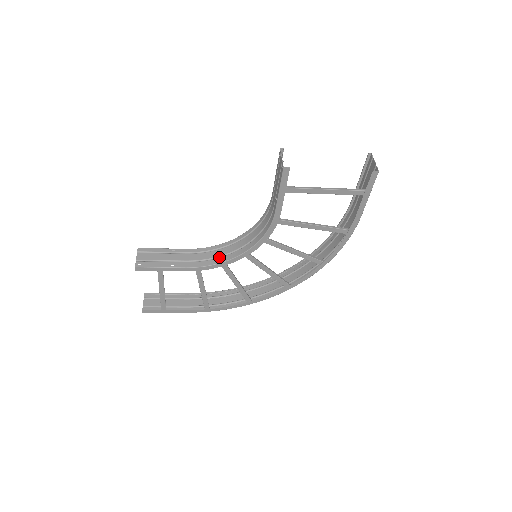
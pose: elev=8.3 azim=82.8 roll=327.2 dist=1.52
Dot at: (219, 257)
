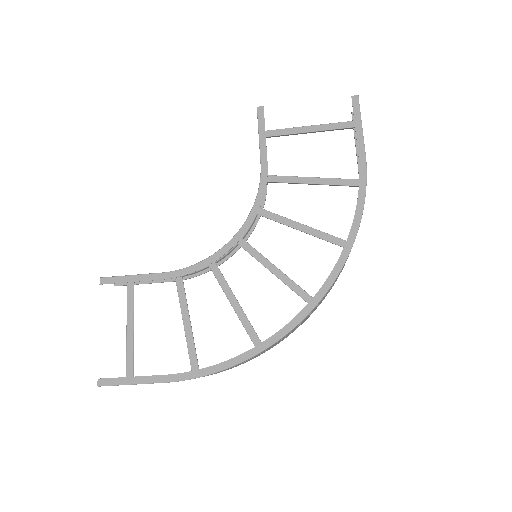
Dot at: occluded
